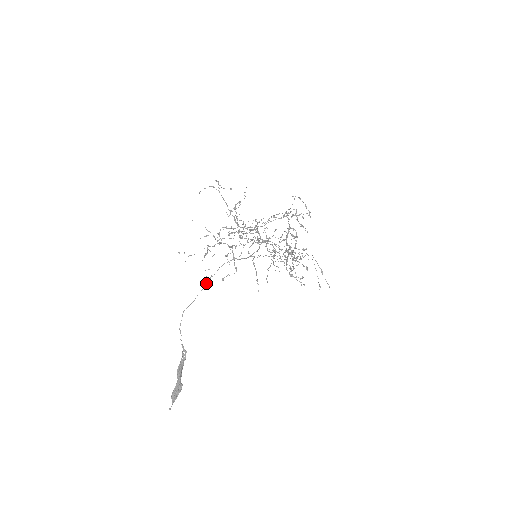
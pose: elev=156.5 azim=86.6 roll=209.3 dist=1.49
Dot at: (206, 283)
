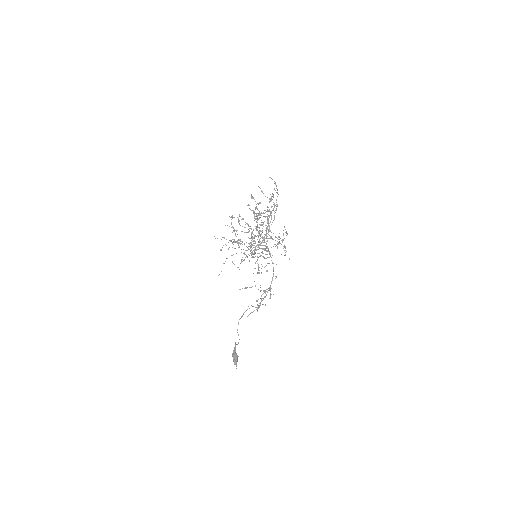
Dot at: occluded
